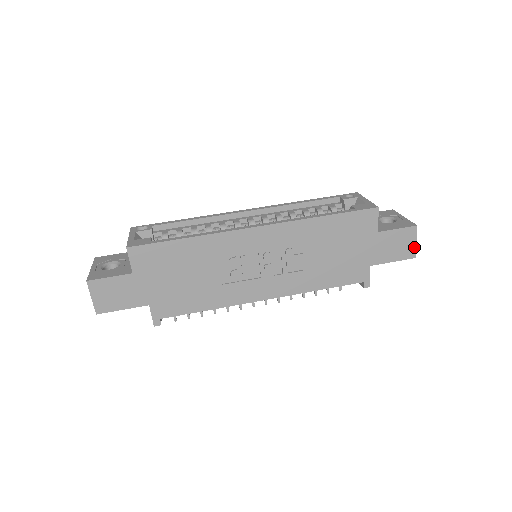
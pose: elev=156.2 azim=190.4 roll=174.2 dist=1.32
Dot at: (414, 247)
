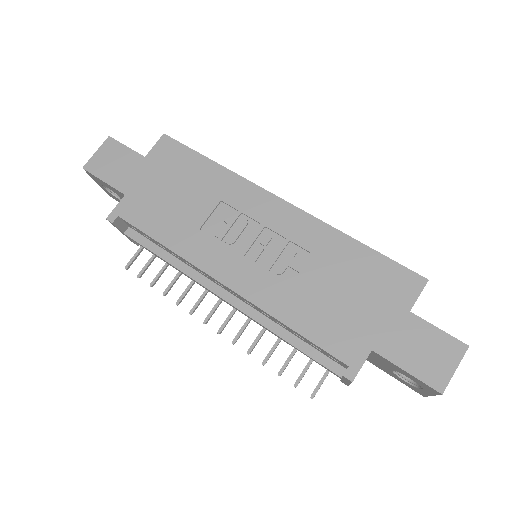
Dot at: (449, 375)
